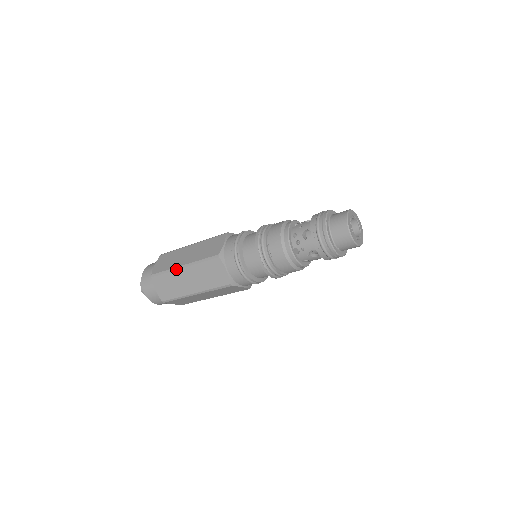
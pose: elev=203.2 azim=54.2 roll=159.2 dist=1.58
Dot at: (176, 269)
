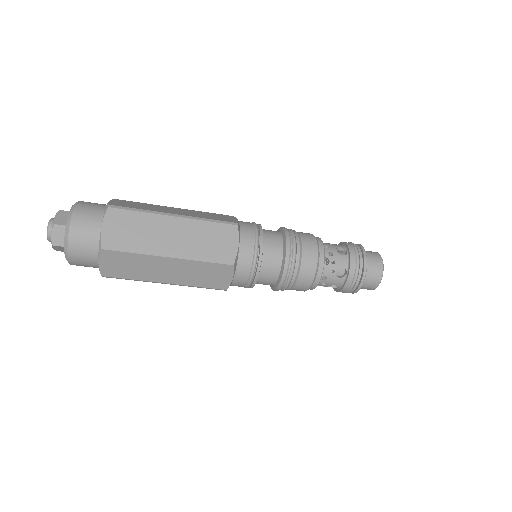
Dot at: (161, 213)
